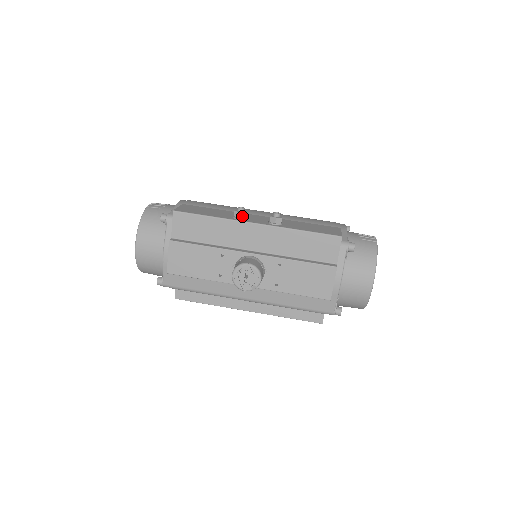
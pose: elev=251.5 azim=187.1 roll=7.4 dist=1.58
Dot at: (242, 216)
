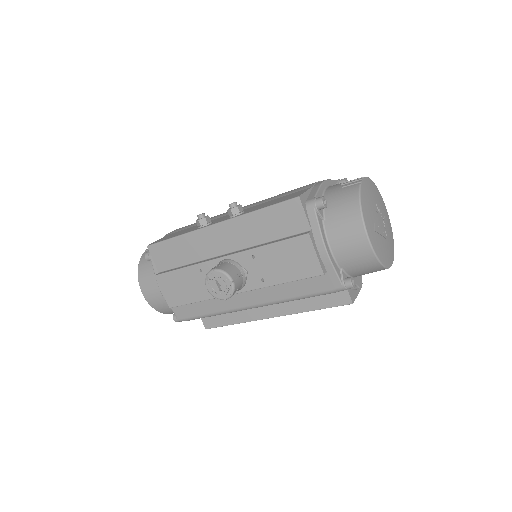
Dot at: (203, 223)
